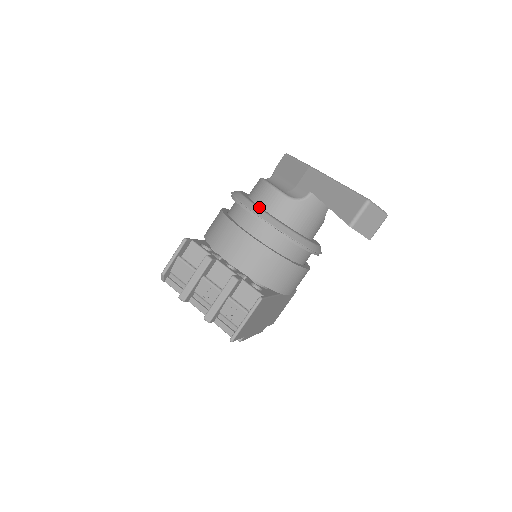
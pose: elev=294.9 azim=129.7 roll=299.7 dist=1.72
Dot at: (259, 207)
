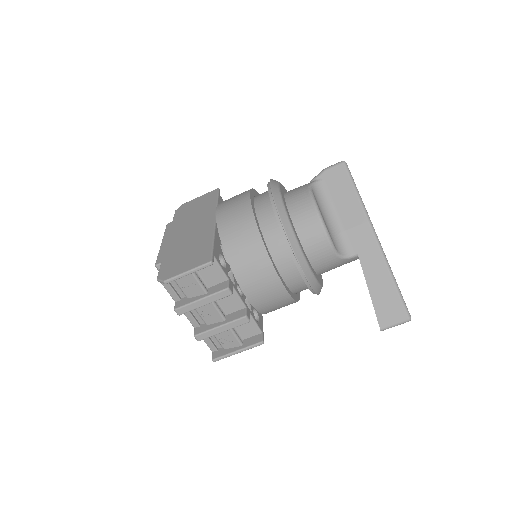
Dot at: (305, 255)
